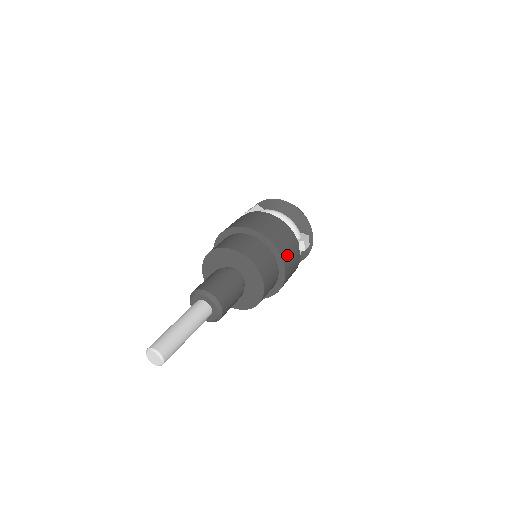
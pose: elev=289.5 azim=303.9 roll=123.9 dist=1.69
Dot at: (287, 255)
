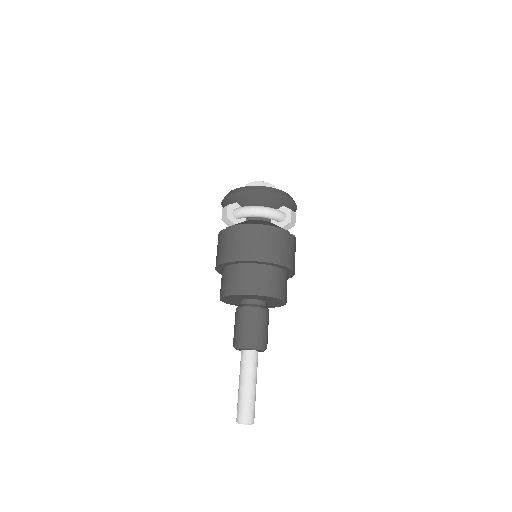
Dot at: (287, 257)
